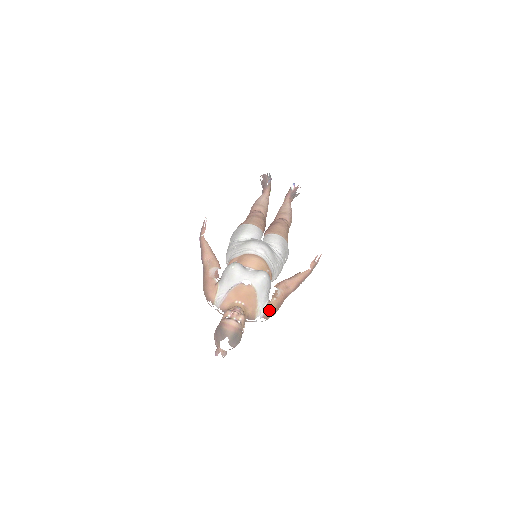
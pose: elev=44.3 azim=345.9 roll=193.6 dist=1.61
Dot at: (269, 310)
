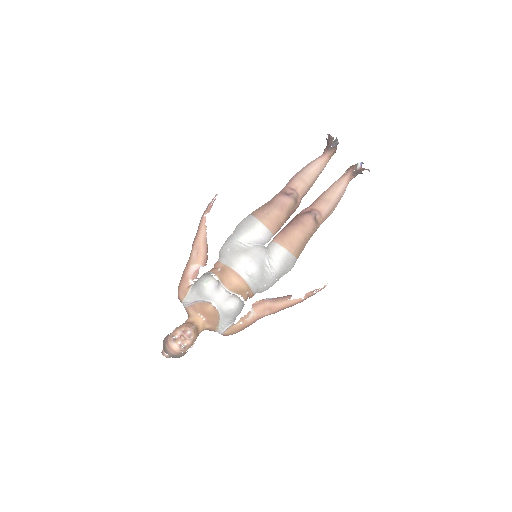
Dot at: (230, 332)
